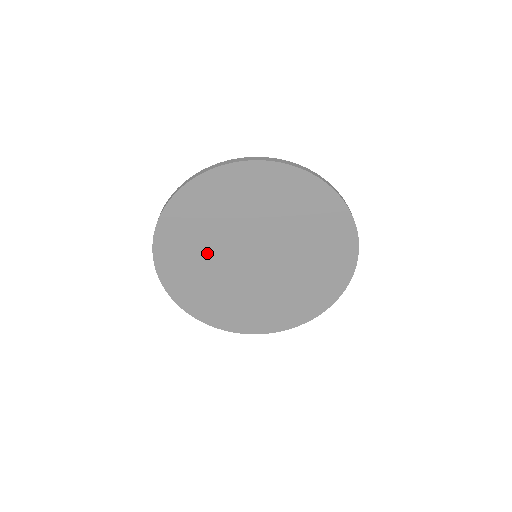
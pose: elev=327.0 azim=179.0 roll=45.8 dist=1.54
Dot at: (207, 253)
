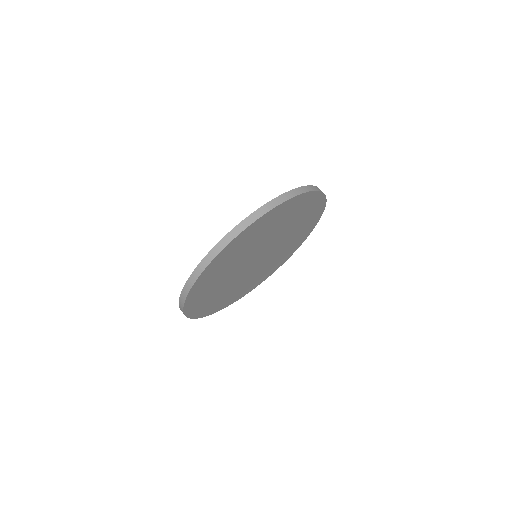
Dot at: (237, 261)
